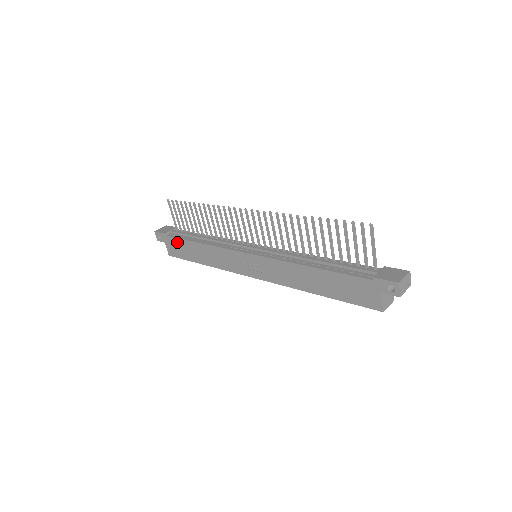
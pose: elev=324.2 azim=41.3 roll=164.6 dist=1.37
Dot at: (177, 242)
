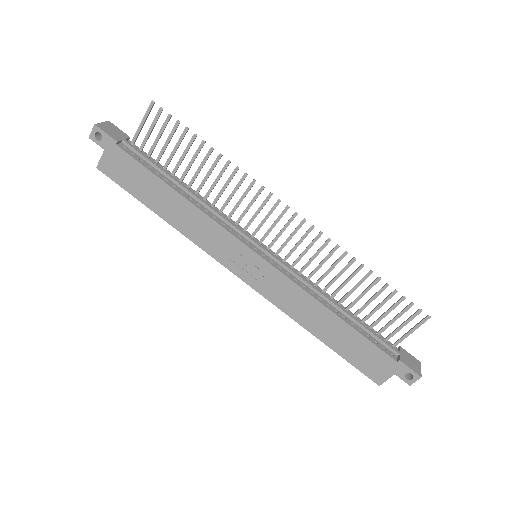
Dot at: (135, 166)
